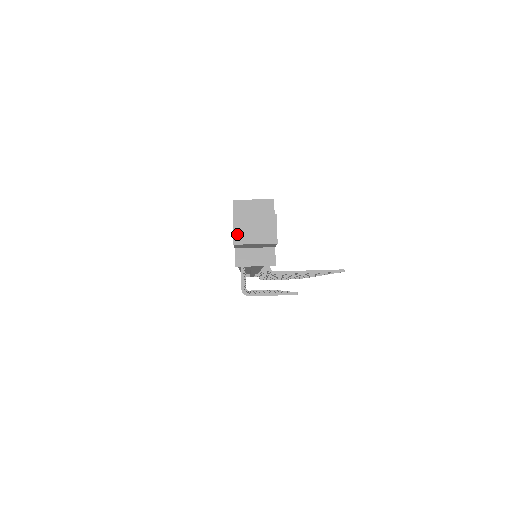
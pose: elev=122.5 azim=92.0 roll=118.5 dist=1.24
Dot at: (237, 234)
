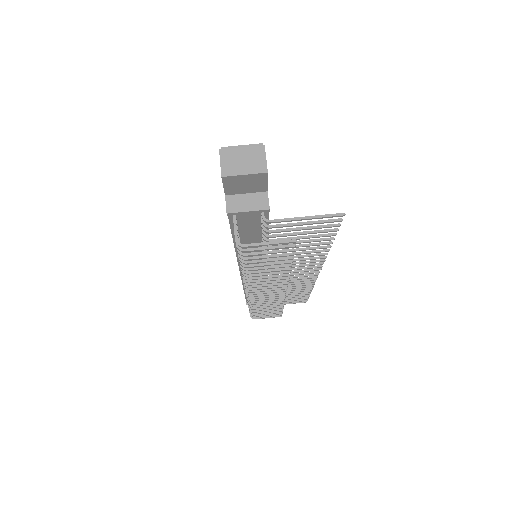
Dot at: (225, 167)
